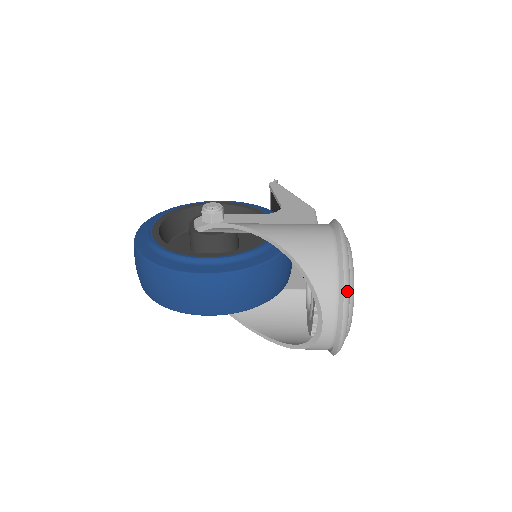
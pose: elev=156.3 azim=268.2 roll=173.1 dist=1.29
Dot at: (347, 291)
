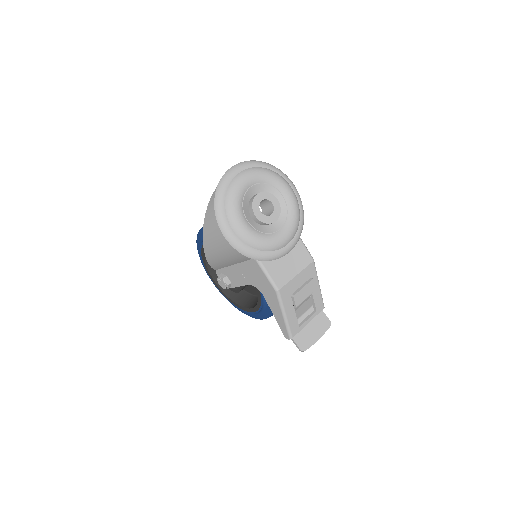
Dot at: (258, 162)
